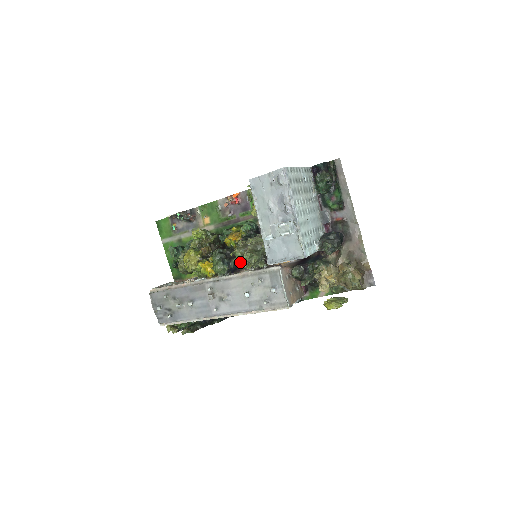
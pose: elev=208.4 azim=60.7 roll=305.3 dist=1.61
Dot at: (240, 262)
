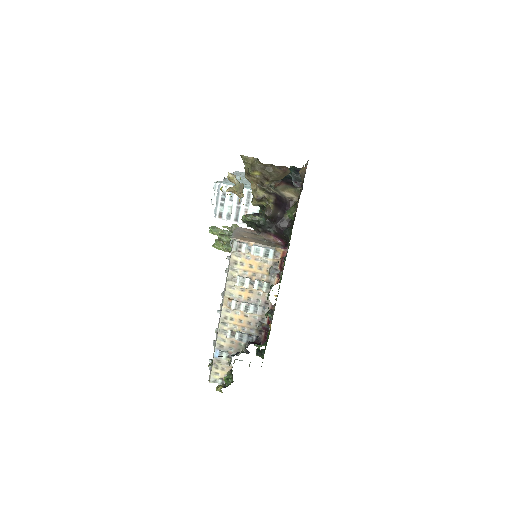
Dot at: occluded
